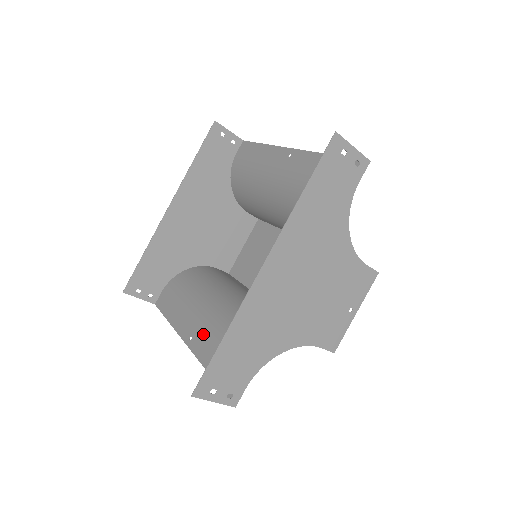
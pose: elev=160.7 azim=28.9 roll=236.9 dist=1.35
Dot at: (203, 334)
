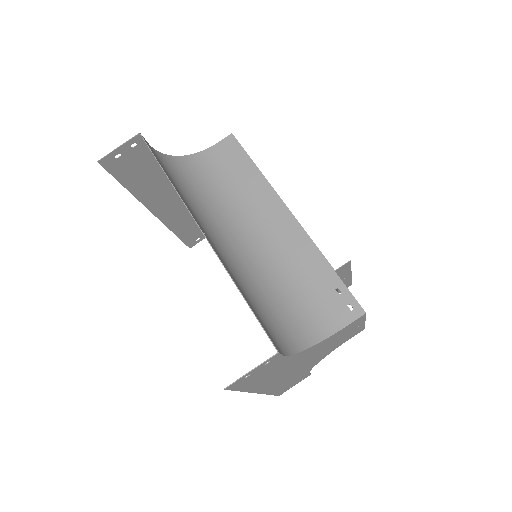
Dot at: occluded
